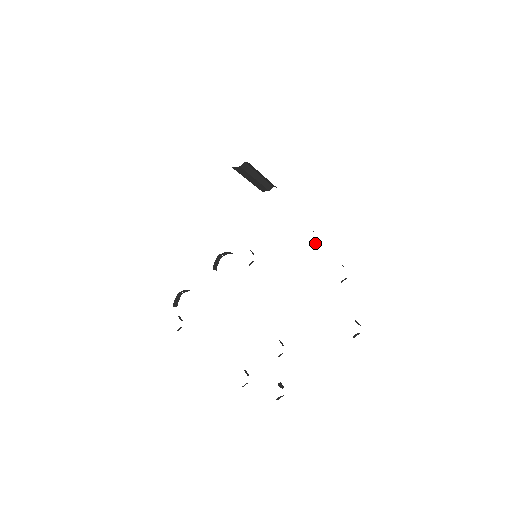
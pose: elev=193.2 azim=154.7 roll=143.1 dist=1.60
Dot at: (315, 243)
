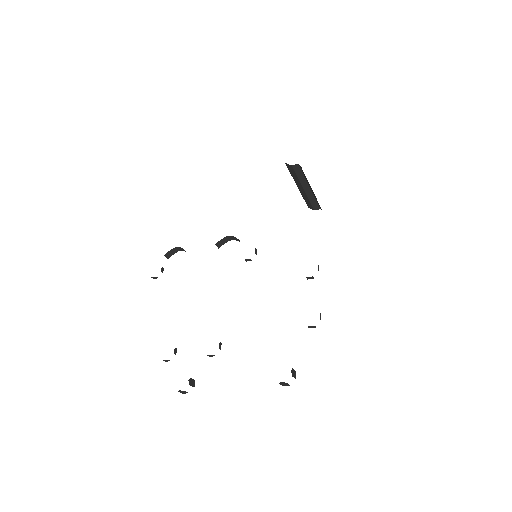
Dot at: (312, 277)
